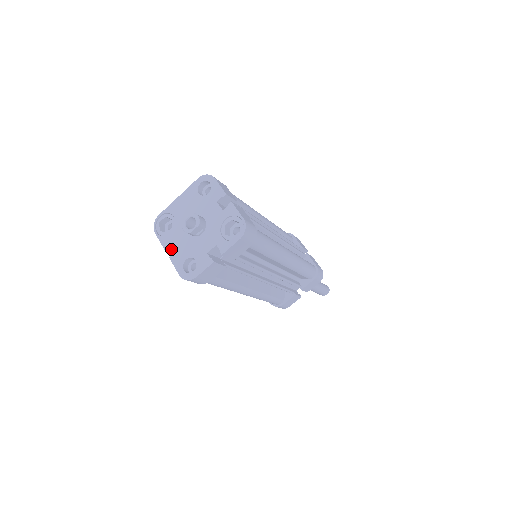
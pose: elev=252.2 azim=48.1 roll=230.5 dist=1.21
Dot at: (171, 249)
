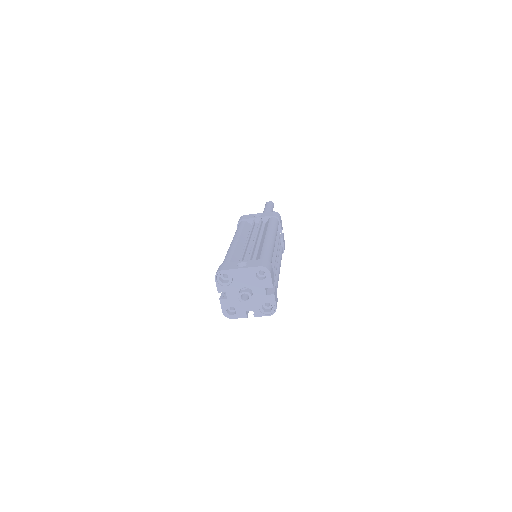
Dot at: (221, 290)
